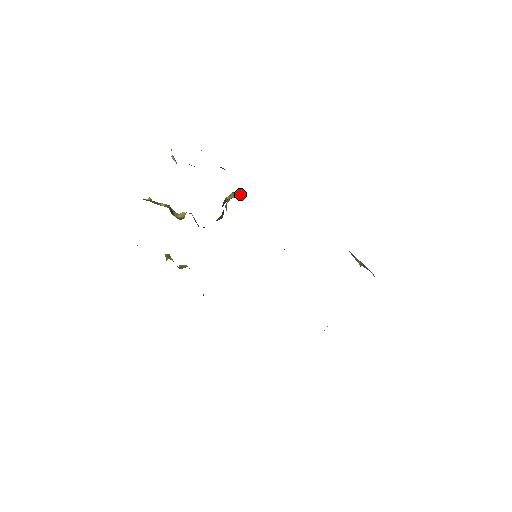
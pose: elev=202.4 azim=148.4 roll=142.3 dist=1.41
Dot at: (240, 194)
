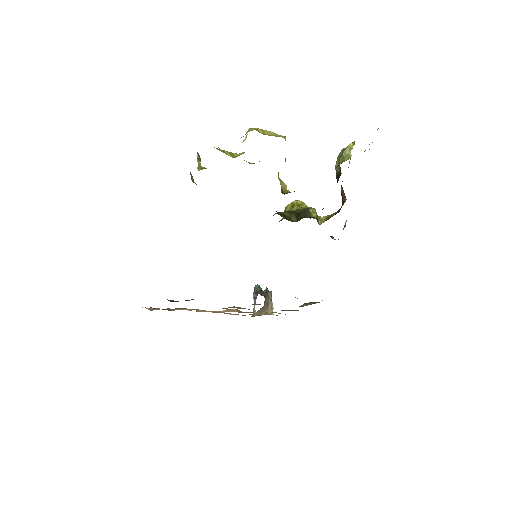
Dot at: (319, 220)
